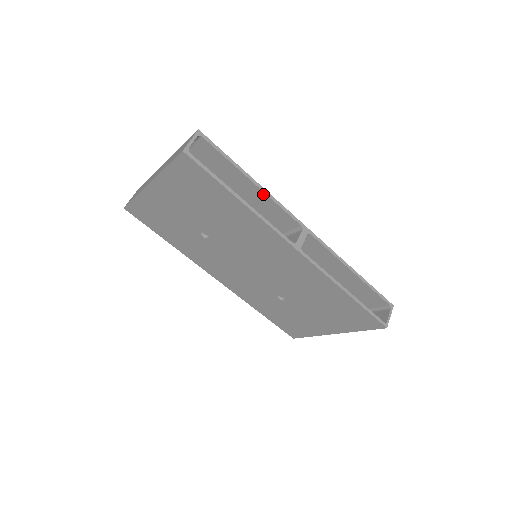
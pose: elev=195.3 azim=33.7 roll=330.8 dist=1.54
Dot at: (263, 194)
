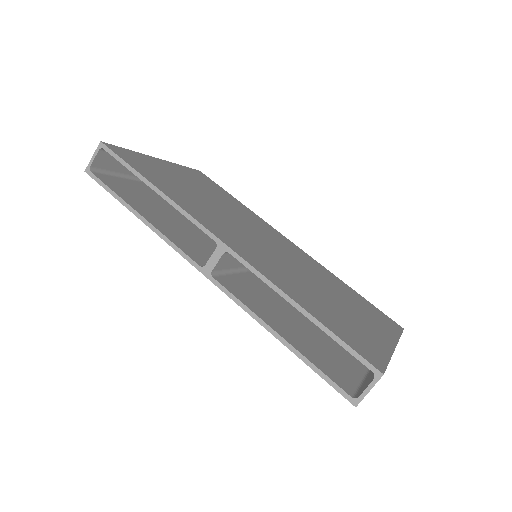
Dot at: (171, 203)
